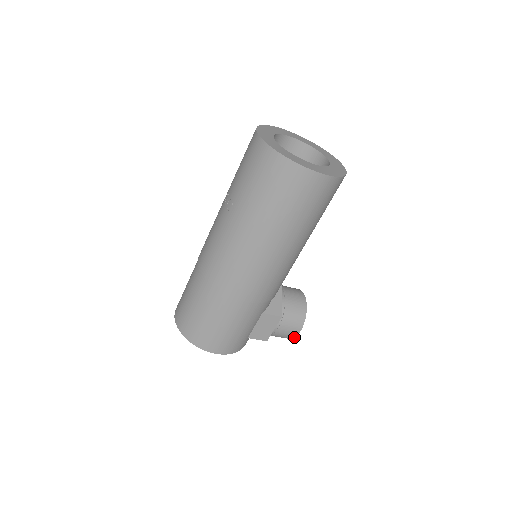
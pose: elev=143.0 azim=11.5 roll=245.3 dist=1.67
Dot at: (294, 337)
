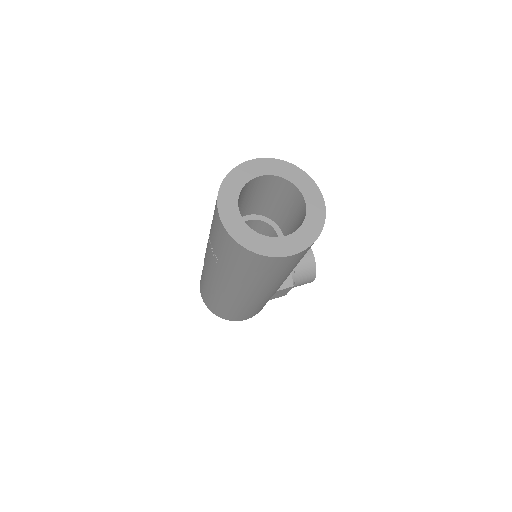
Dot at: occluded
